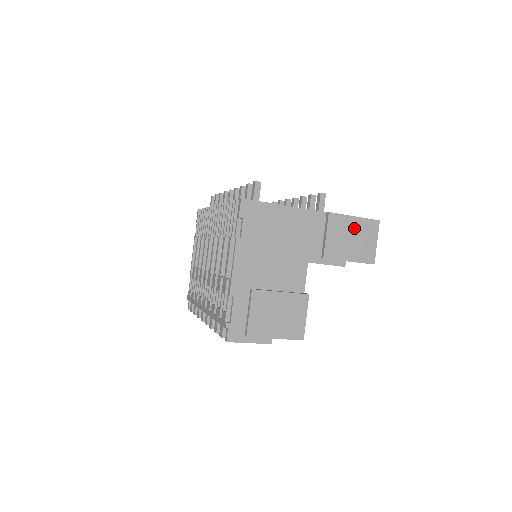
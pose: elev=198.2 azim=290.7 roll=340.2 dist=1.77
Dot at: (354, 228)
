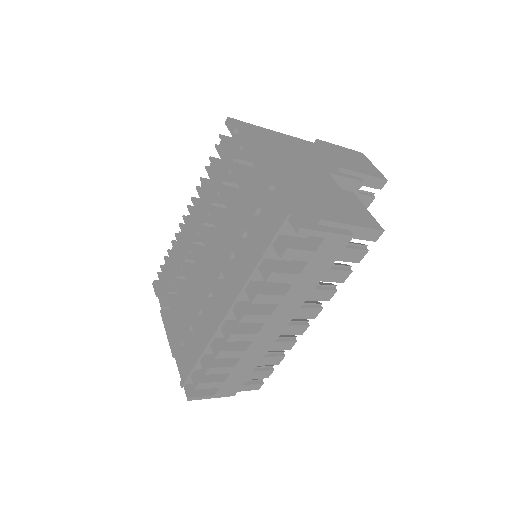
Dot at: (347, 153)
